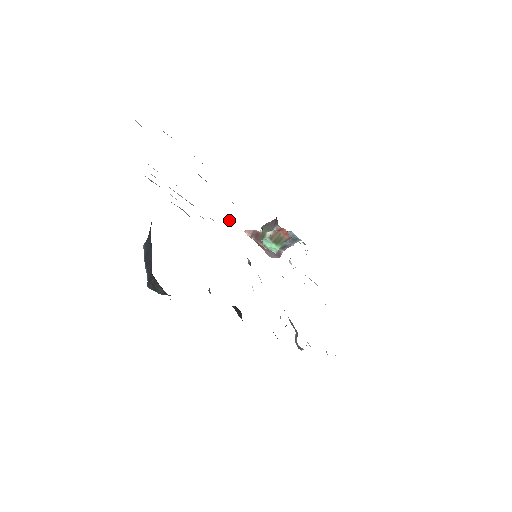
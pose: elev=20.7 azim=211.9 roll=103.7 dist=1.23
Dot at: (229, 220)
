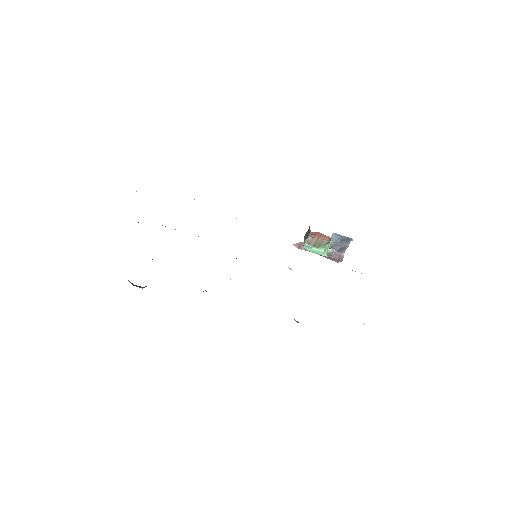
Dot at: occluded
